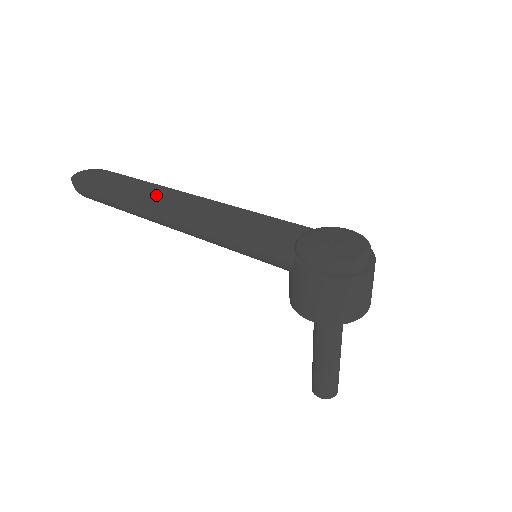
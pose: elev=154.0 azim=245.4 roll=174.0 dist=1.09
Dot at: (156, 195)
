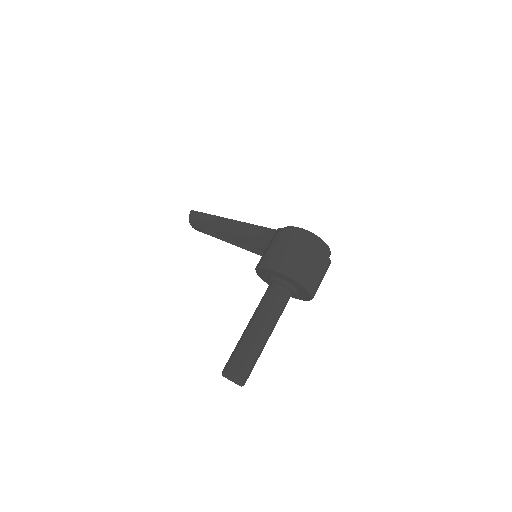
Dot at: occluded
